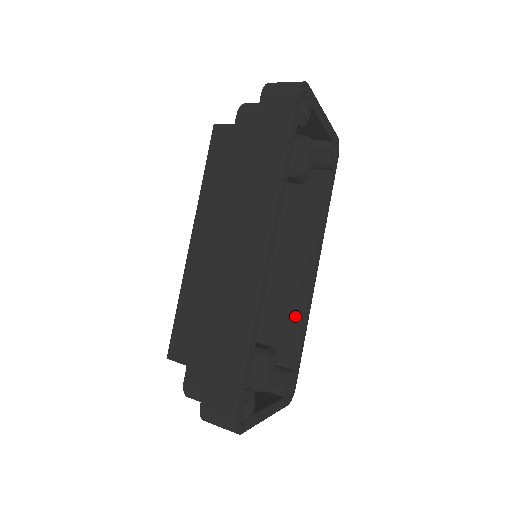
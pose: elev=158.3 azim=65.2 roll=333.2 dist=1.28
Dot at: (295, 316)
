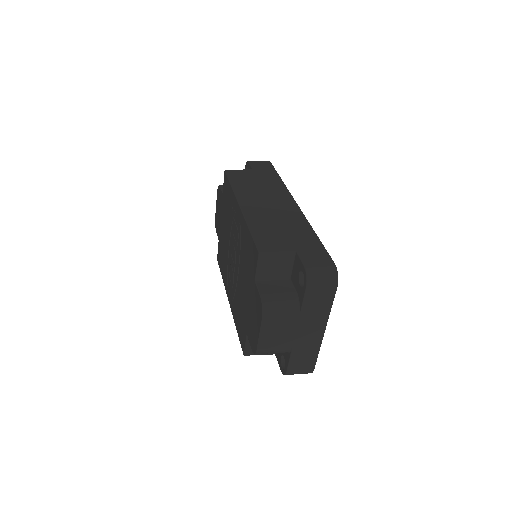
Dot at: occluded
